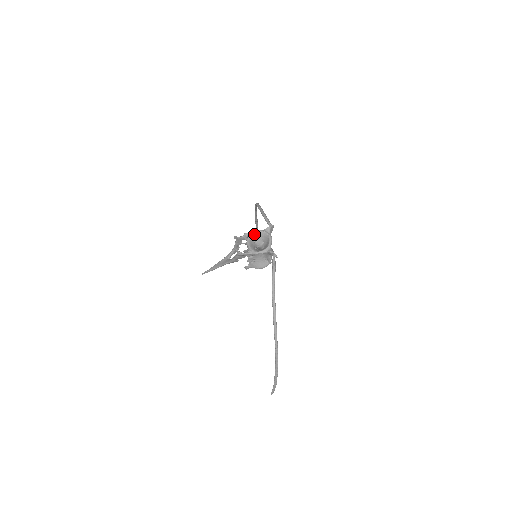
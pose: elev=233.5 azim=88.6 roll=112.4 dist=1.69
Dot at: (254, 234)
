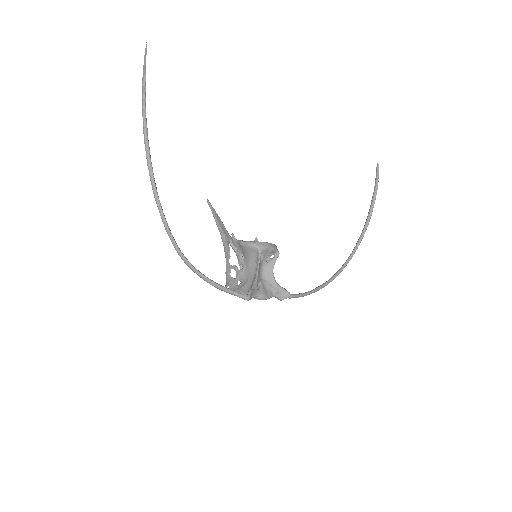
Dot at: occluded
